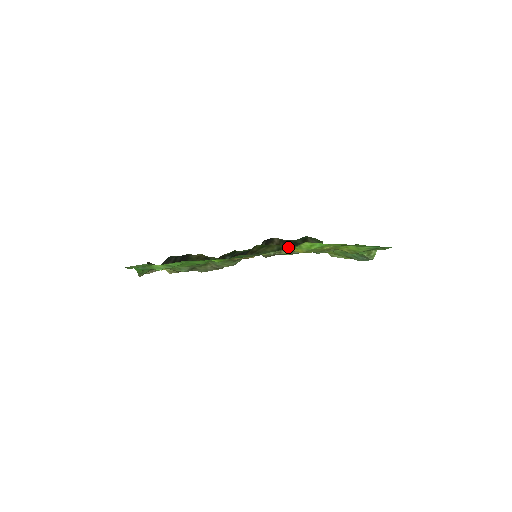
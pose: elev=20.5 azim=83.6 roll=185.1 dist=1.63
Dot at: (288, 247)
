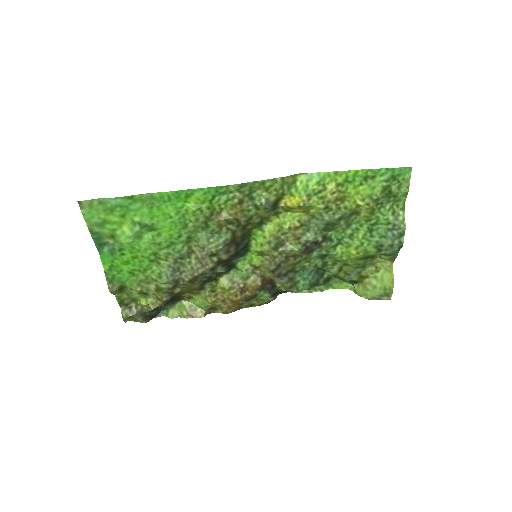
Dot at: (286, 209)
